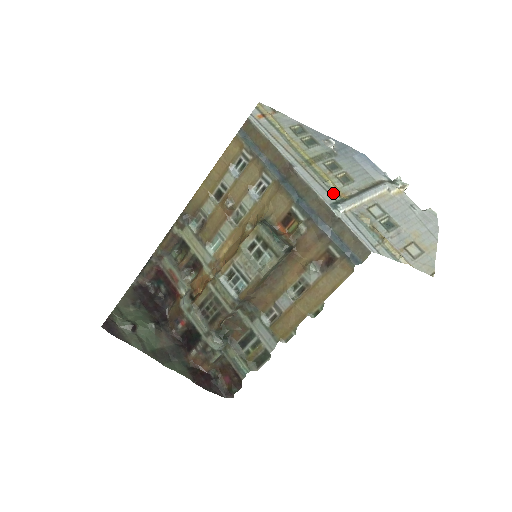
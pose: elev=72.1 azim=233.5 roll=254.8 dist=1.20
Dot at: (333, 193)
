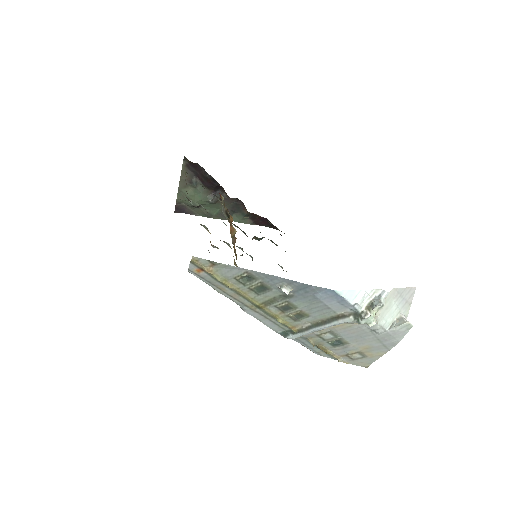
Dot at: (283, 326)
